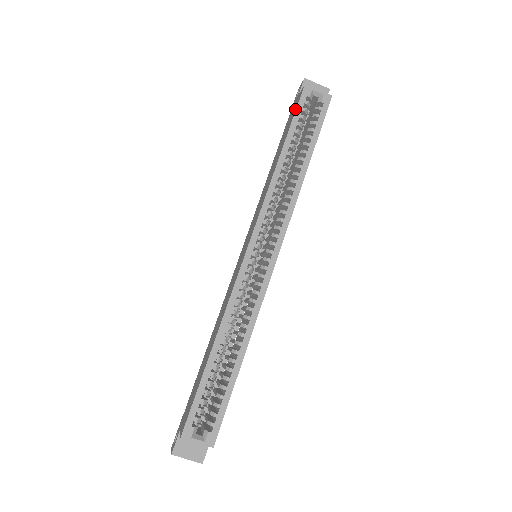
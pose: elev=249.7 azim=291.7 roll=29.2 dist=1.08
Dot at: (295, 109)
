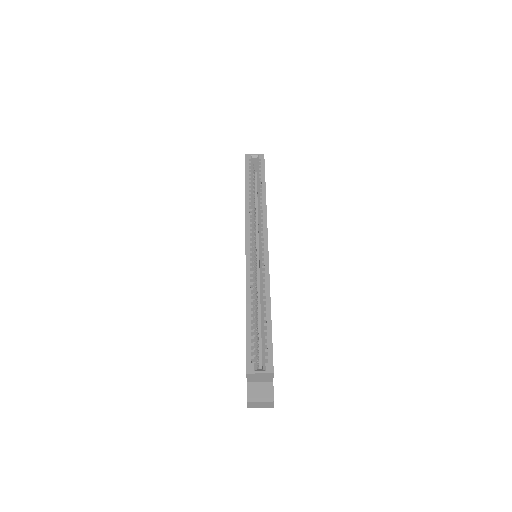
Dot at: (245, 168)
